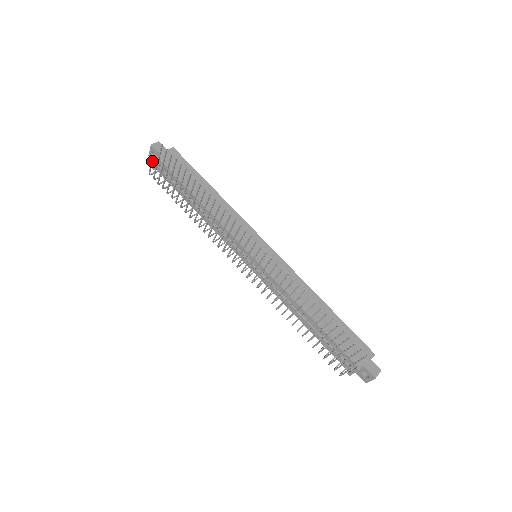
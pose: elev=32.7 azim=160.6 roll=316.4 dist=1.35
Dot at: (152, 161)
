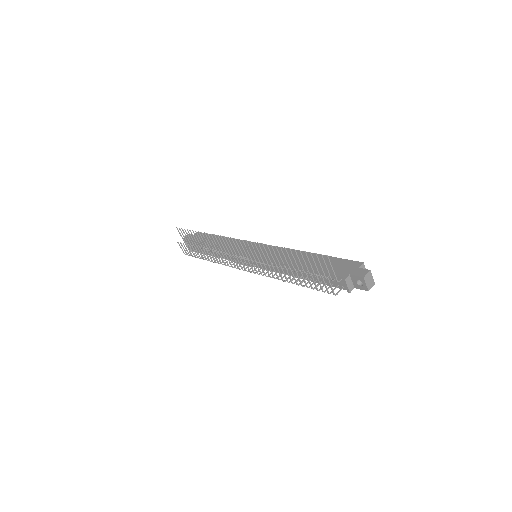
Dot at: (178, 243)
